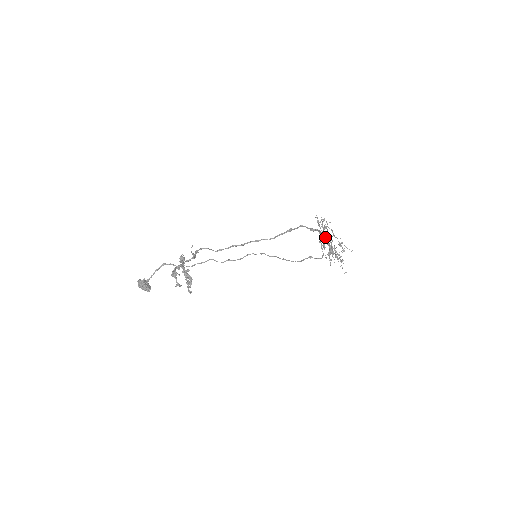
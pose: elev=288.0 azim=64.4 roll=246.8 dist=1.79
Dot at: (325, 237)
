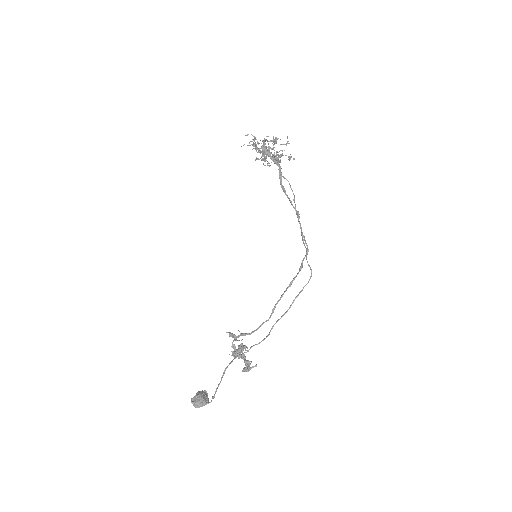
Dot at: occluded
